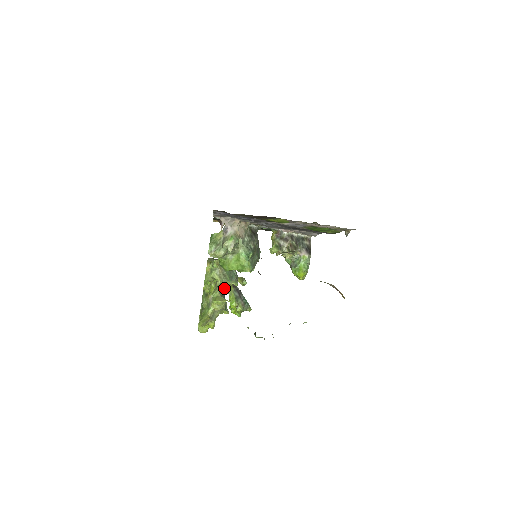
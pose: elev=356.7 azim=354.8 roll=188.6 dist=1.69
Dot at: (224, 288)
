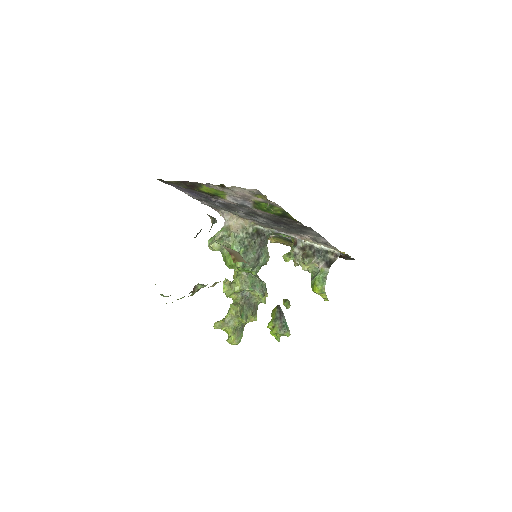
Dot at: (248, 297)
